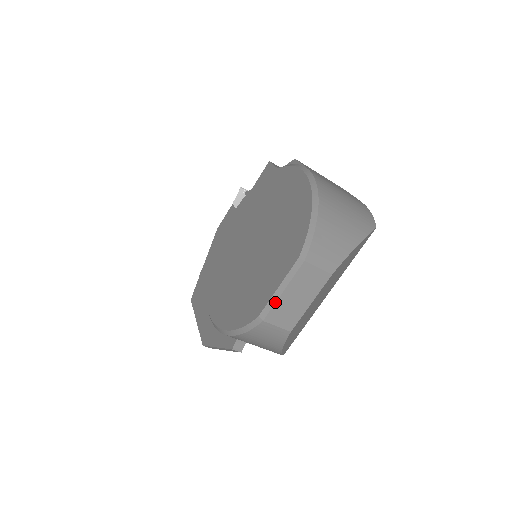
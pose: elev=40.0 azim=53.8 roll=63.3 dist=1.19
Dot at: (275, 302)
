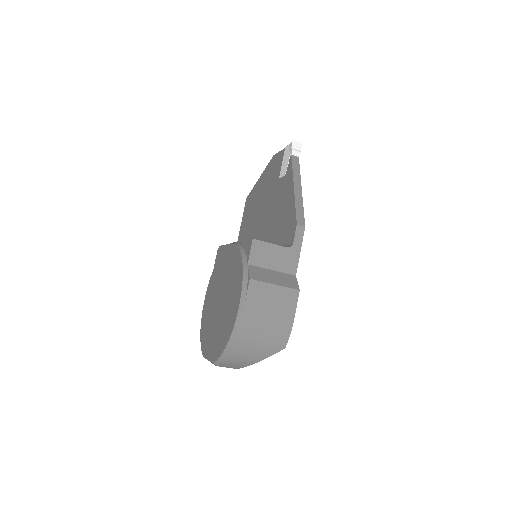
Dot at: occluded
